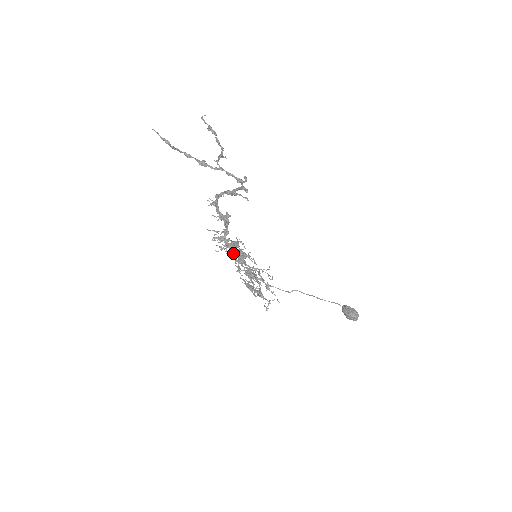
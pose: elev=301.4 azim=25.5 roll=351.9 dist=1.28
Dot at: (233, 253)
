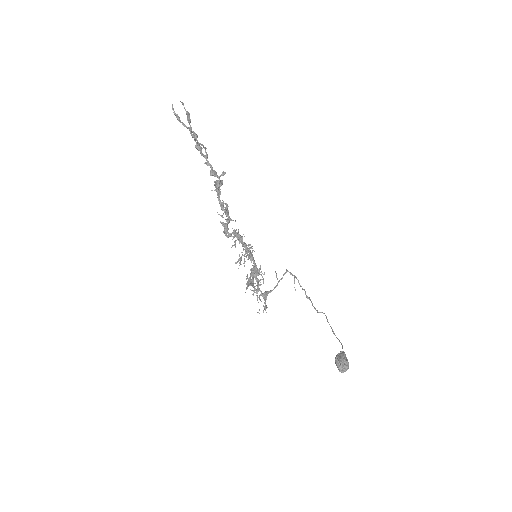
Dot at: (242, 244)
